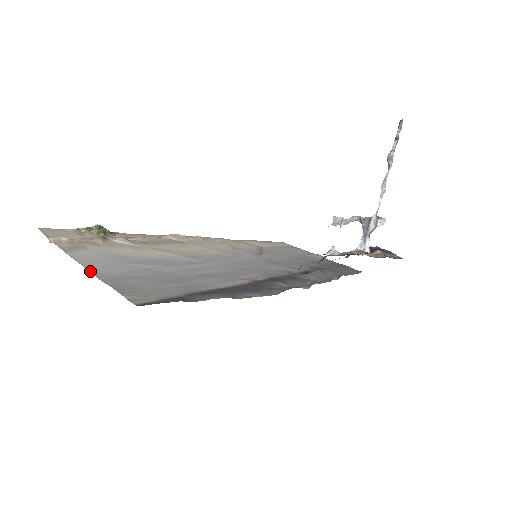
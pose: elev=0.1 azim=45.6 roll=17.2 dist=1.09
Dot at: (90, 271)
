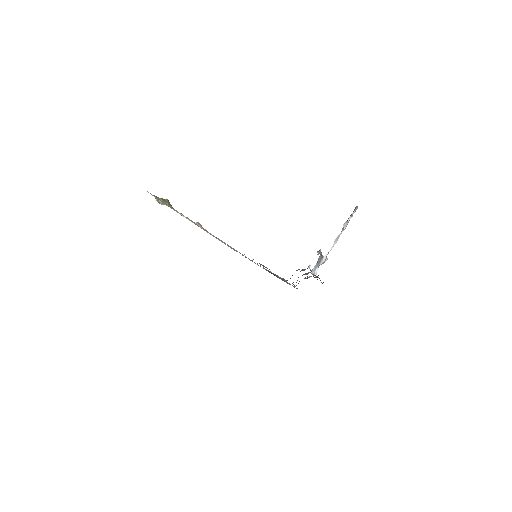
Dot at: occluded
